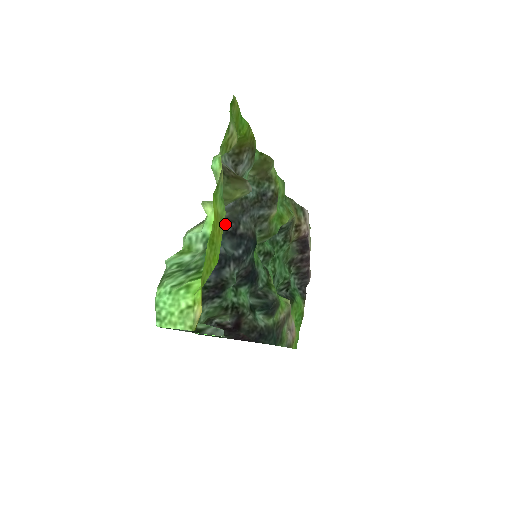
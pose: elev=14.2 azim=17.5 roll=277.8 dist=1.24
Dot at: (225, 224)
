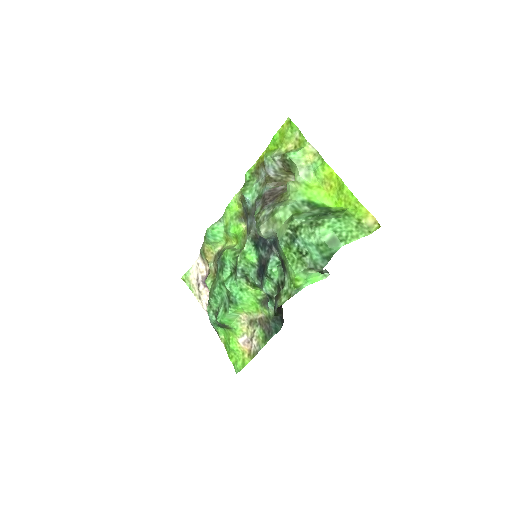
Dot at: occluded
